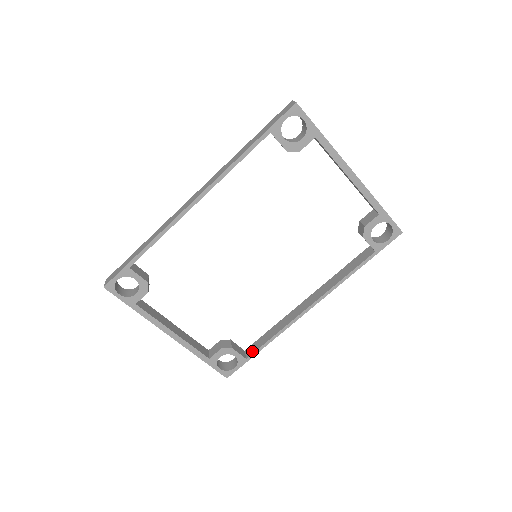
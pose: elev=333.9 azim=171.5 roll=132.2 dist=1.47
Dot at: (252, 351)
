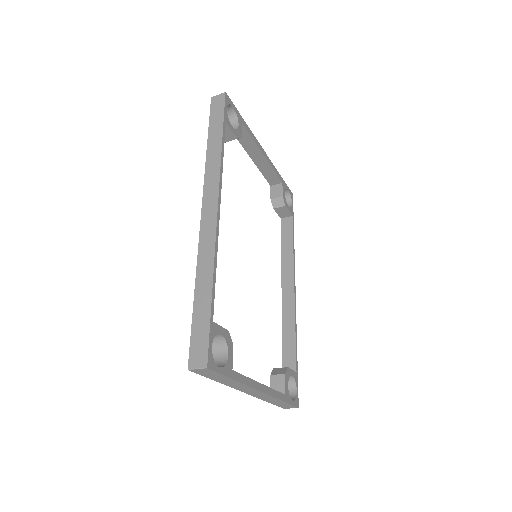
Dot at: (293, 362)
